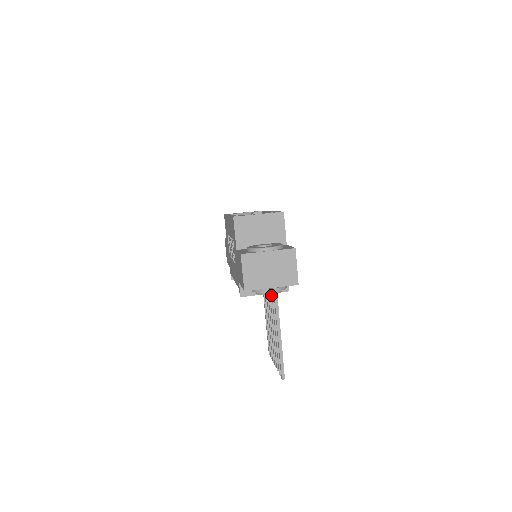
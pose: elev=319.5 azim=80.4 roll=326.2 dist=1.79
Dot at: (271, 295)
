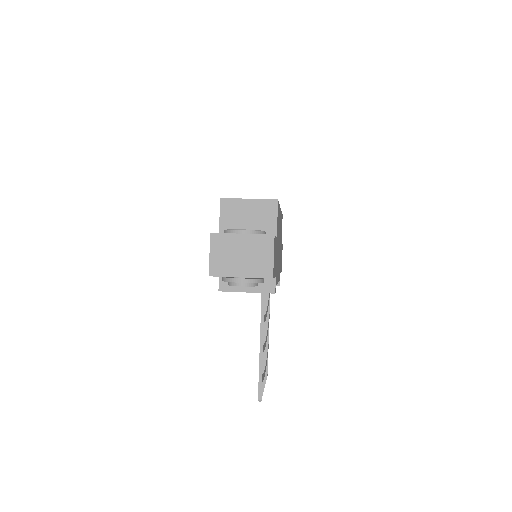
Dot at: occluded
